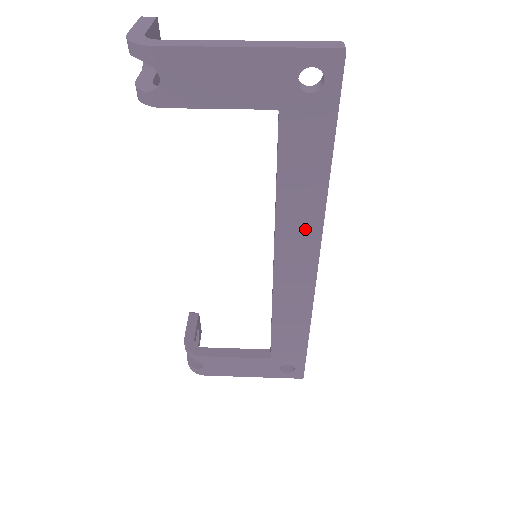
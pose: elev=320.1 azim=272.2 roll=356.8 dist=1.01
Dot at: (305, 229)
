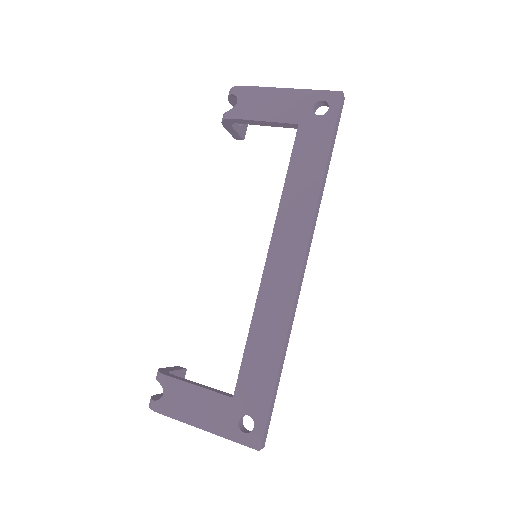
Dot at: (299, 221)
